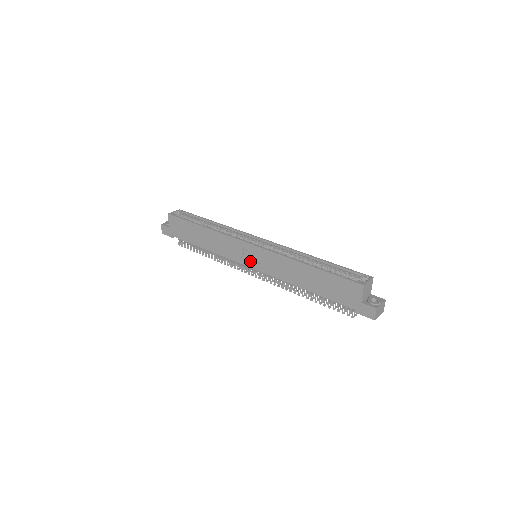
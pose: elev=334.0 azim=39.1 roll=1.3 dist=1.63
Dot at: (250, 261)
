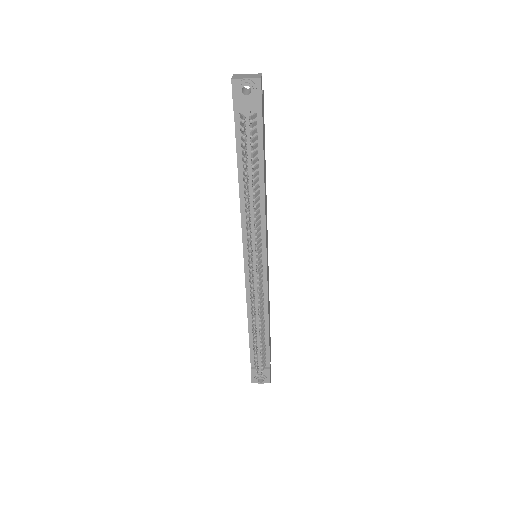
Dot at: occluded
